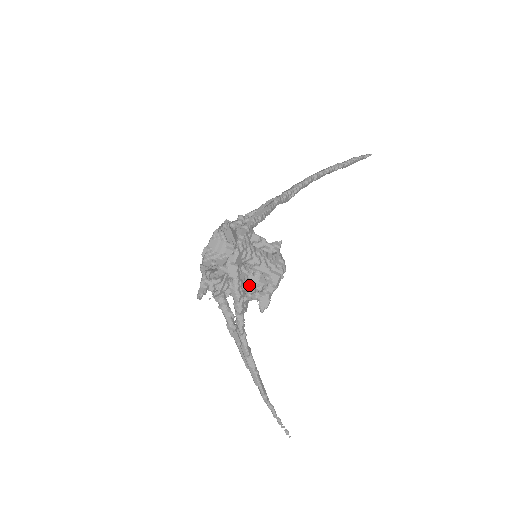
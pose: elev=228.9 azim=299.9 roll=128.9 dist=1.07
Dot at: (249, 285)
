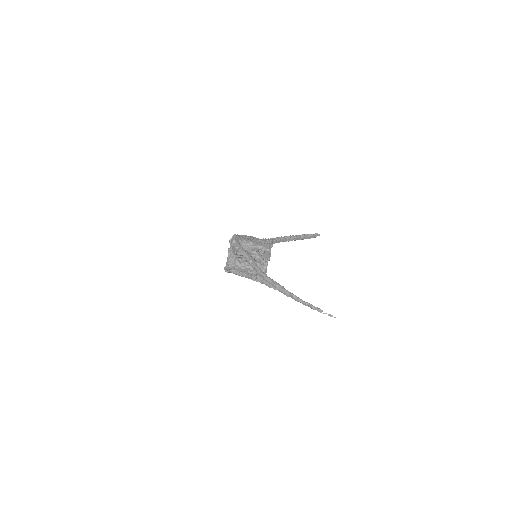
Dot at: (252, 253)
